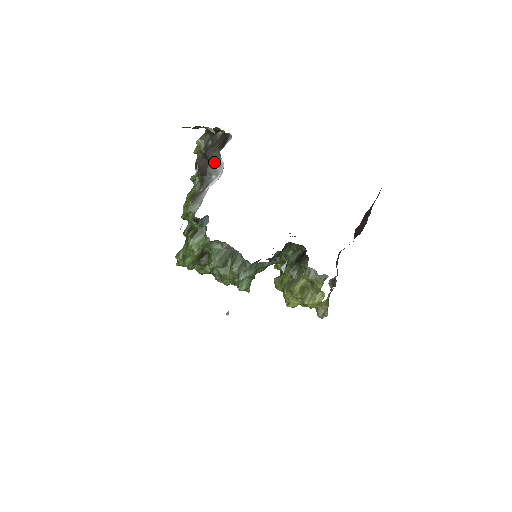
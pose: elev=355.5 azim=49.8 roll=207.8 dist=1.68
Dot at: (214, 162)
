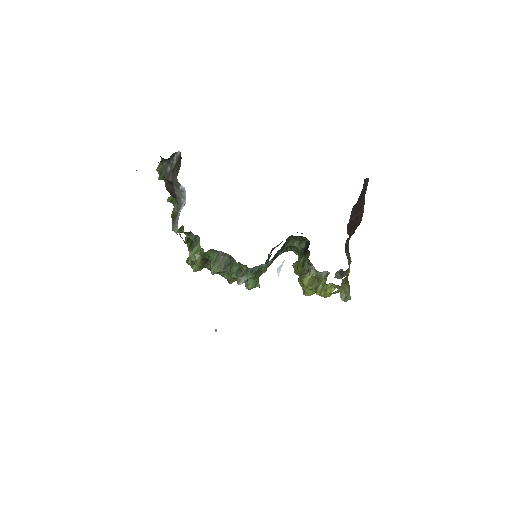
Dot at: (177, 187)
